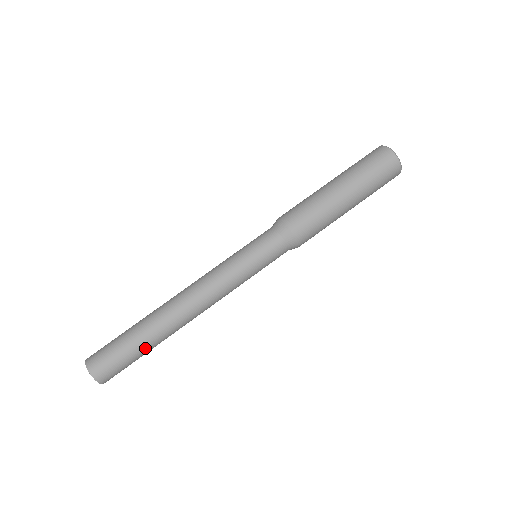
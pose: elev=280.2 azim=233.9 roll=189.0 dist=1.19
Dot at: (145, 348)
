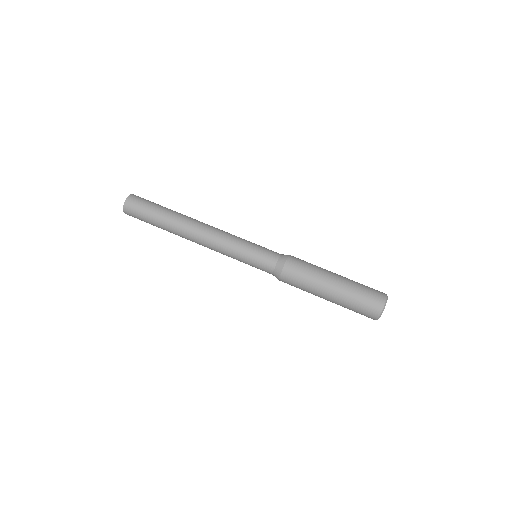
Dot at: (158, 226)
